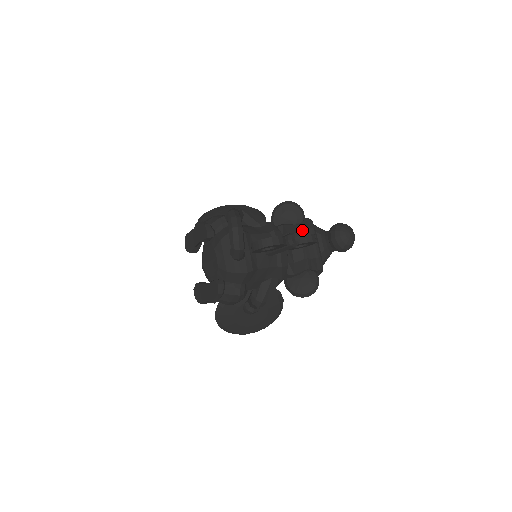
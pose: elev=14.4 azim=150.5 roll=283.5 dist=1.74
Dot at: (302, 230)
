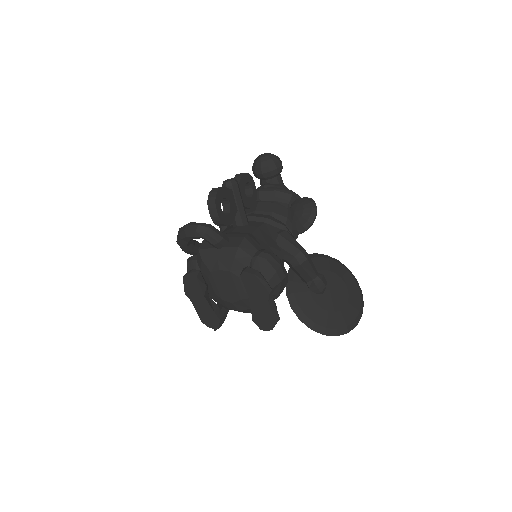
Dot at: occluded
